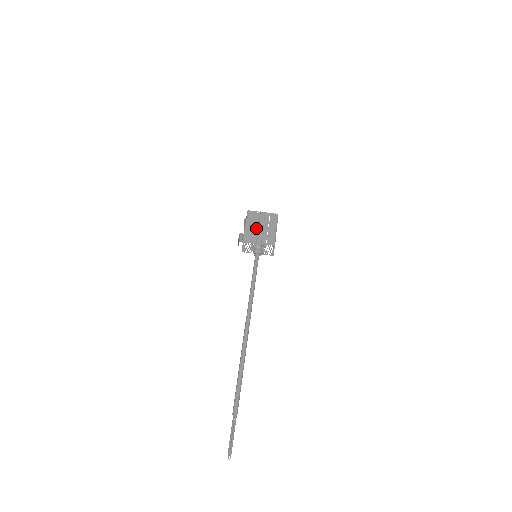
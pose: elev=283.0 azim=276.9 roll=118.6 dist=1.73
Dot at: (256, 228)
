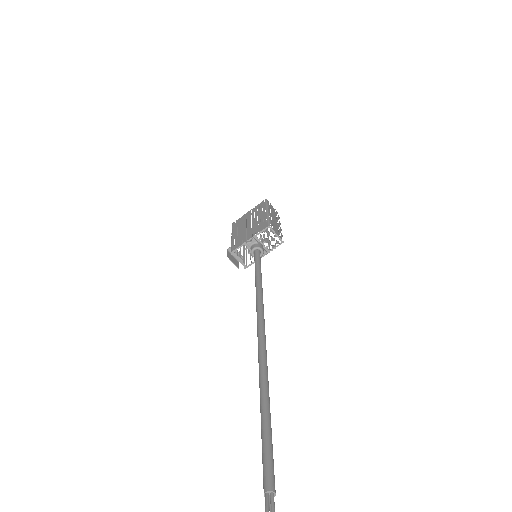
Dot at: (243, 229)
